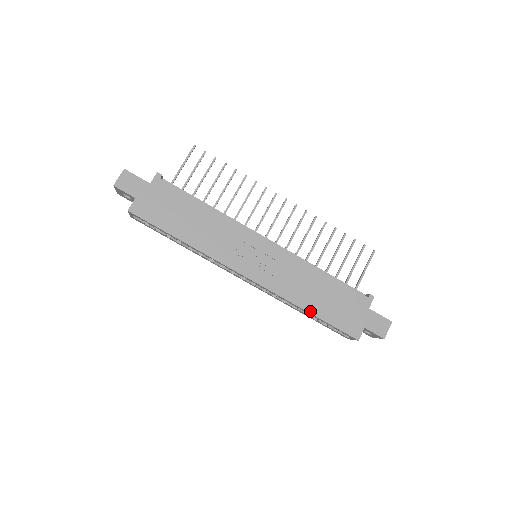
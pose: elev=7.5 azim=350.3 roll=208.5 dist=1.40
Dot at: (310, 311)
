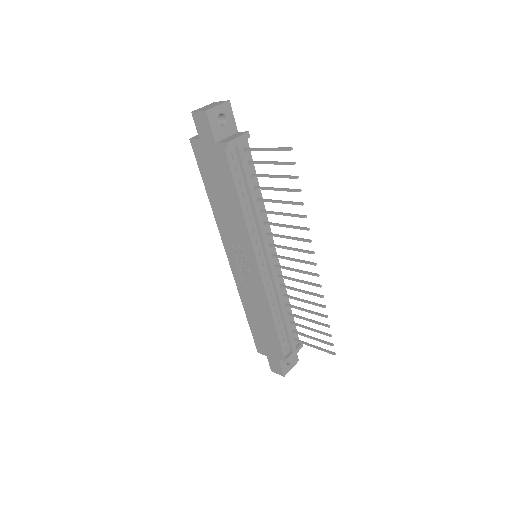
Dot at: (247, 314)
